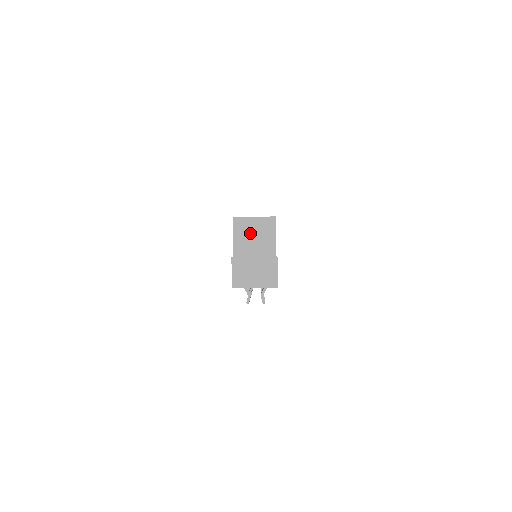
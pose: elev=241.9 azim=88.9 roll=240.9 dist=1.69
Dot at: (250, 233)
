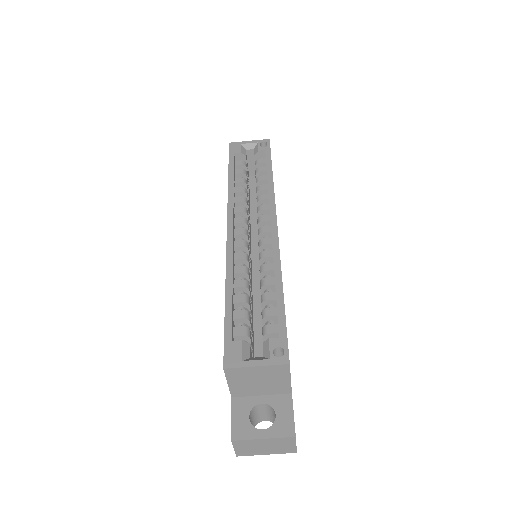
Dot at: (252, 379)
